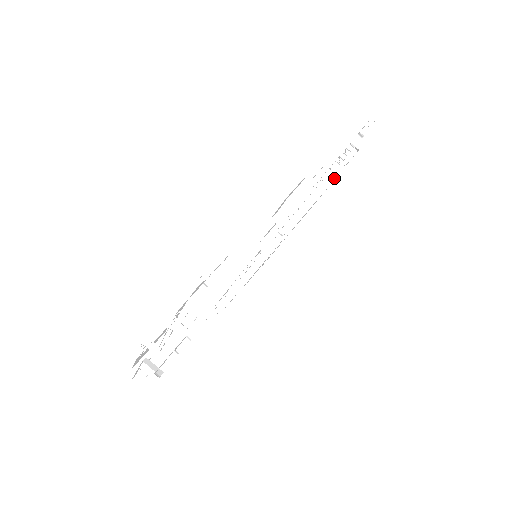
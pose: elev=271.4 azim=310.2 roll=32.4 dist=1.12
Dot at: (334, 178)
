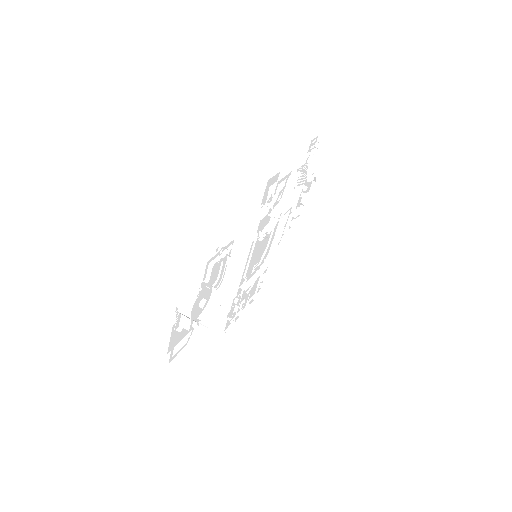
Dot at: (303, 197)
